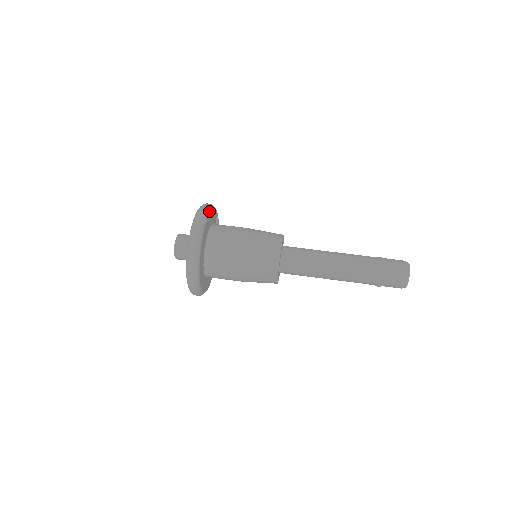
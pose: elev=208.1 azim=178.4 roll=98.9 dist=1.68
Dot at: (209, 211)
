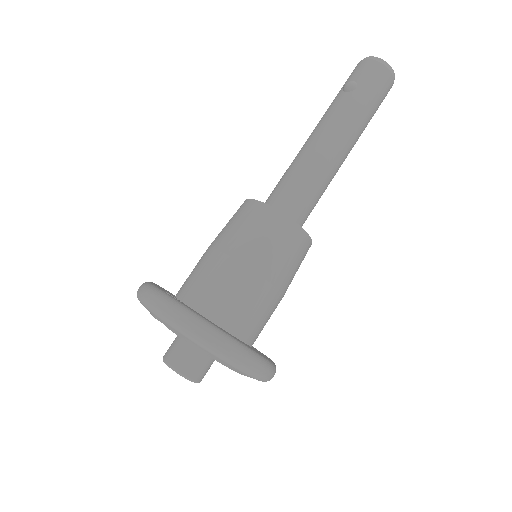
Dot at: (230, 338)
